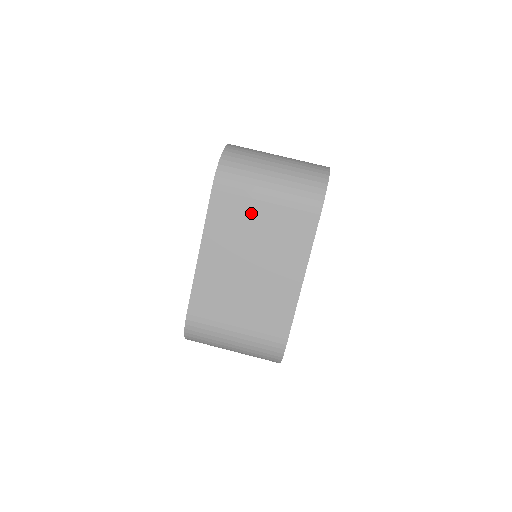
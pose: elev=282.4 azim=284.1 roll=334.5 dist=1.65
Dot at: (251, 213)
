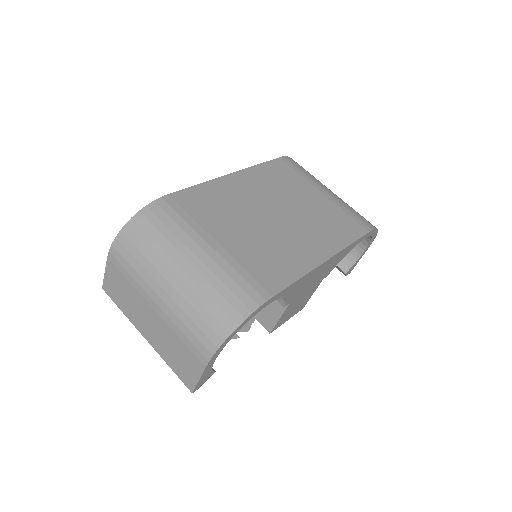
Dot at: (304, 189)
